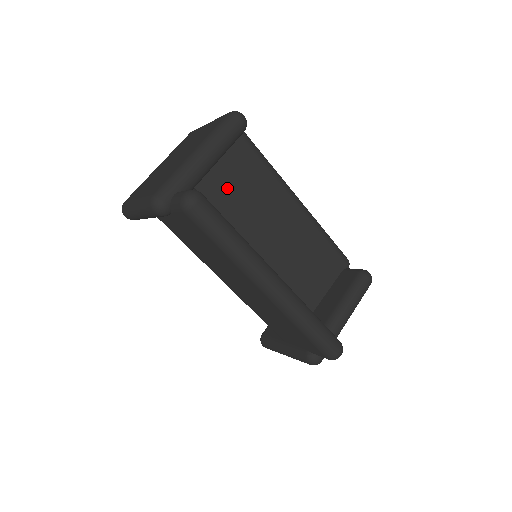
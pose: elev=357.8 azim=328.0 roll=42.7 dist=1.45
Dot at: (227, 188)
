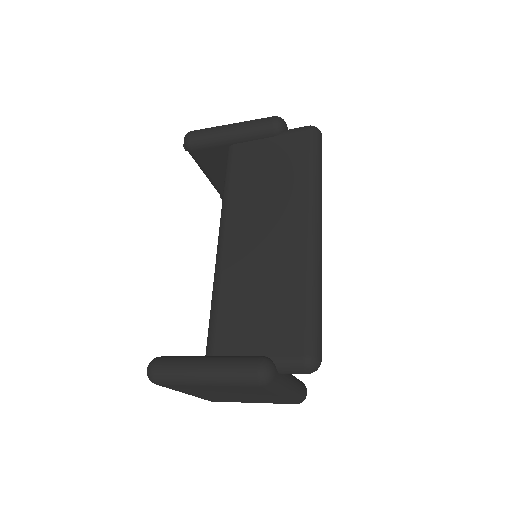
Dot at: occluded
